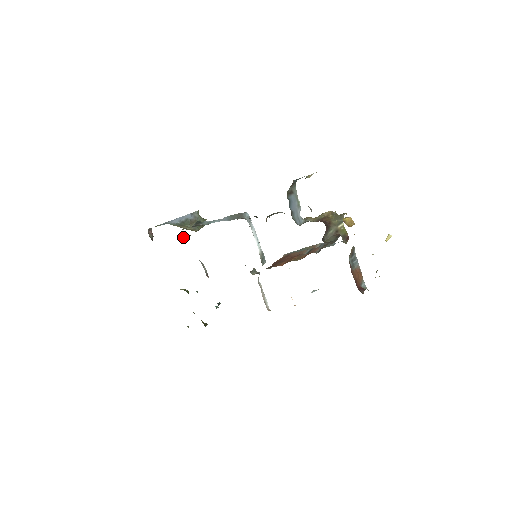
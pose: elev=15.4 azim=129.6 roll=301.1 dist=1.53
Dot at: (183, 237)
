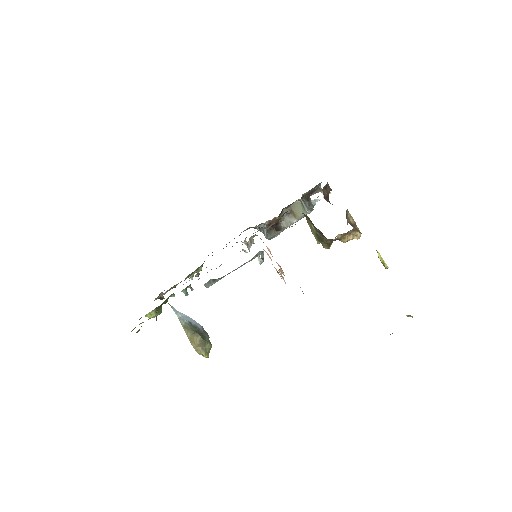
Dot at: (193, 275)
